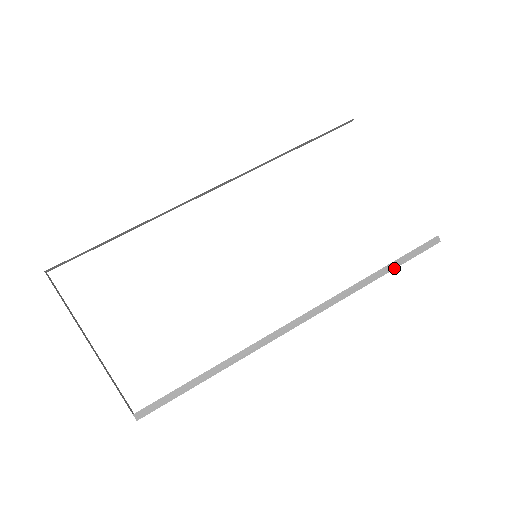
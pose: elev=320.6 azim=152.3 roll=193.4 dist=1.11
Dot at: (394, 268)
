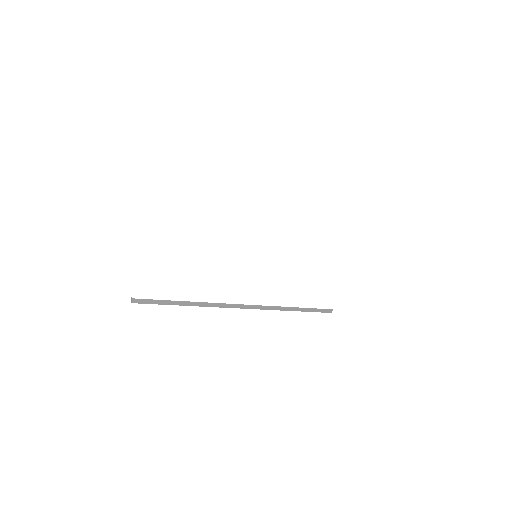
Dot at: (305, 311)
